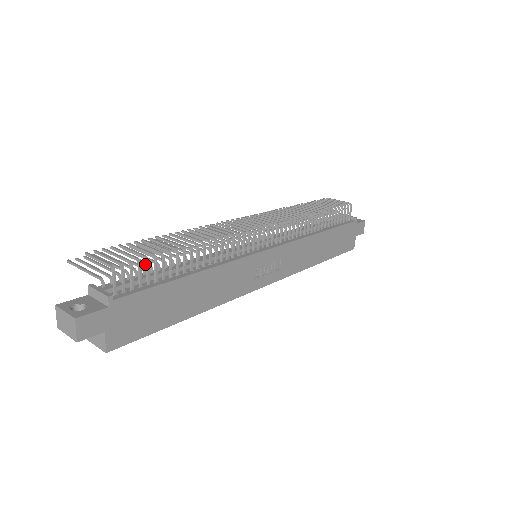
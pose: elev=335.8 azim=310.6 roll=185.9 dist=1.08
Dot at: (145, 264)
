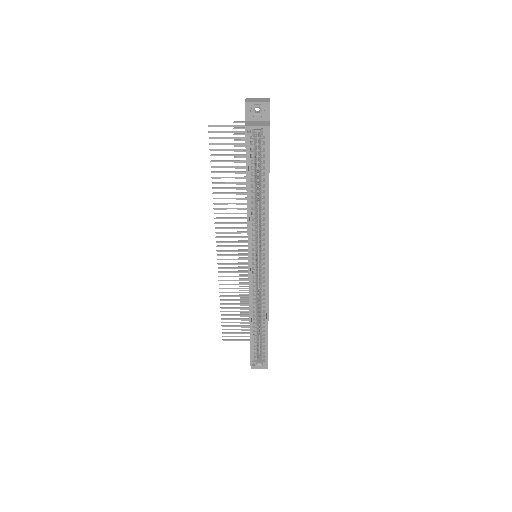
Dot at: occluded
